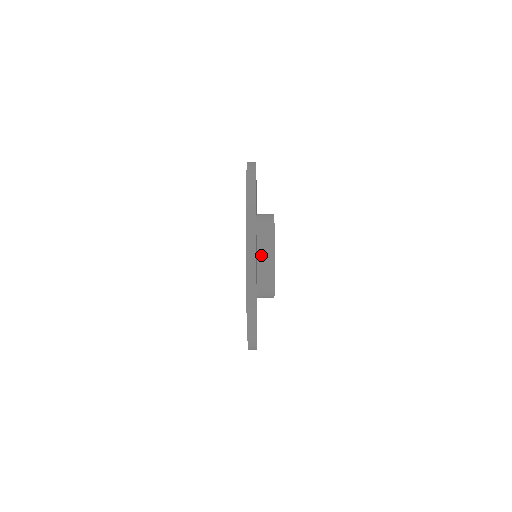
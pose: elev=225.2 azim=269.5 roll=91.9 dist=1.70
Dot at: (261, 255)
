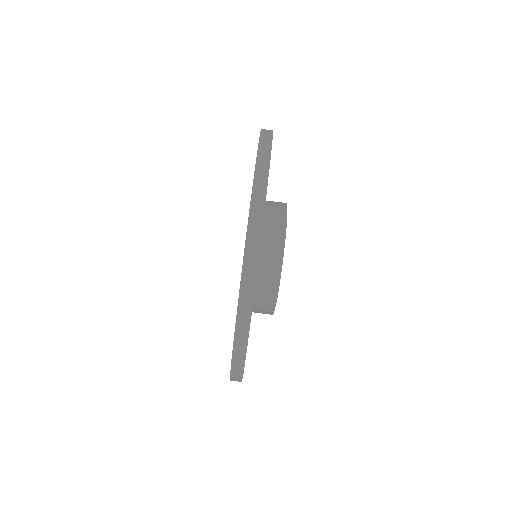
Dot at: (264, 258)
